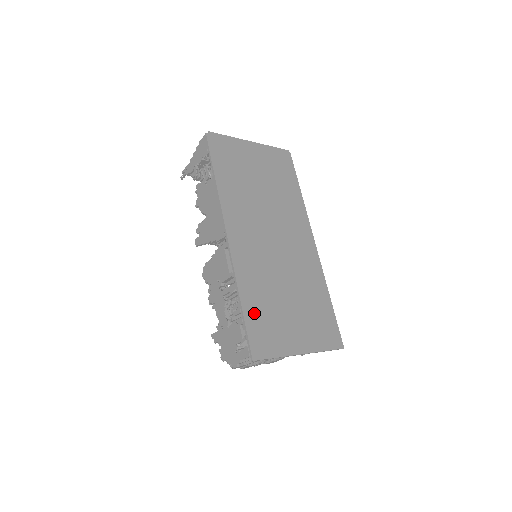
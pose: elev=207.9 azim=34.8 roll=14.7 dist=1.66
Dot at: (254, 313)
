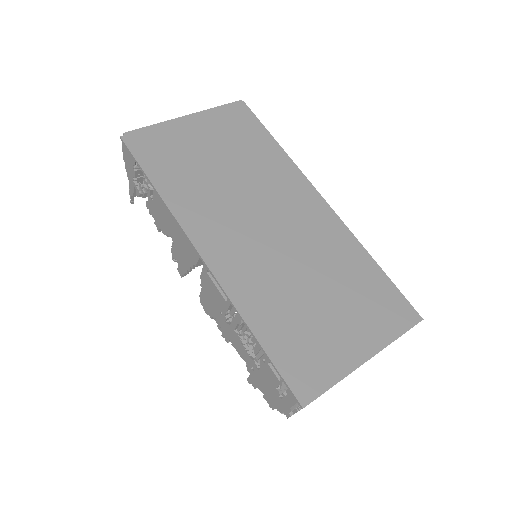
Dot at: (278, 340)
